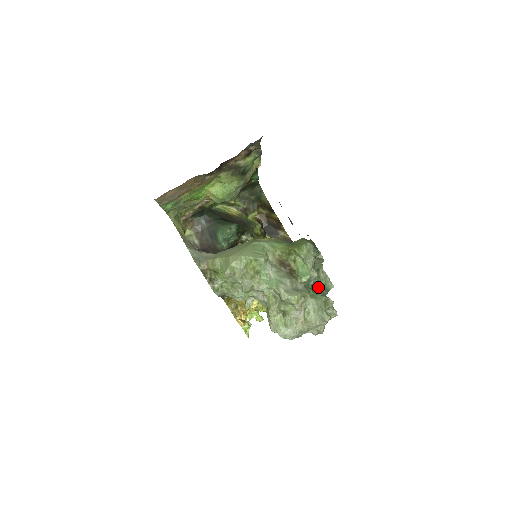
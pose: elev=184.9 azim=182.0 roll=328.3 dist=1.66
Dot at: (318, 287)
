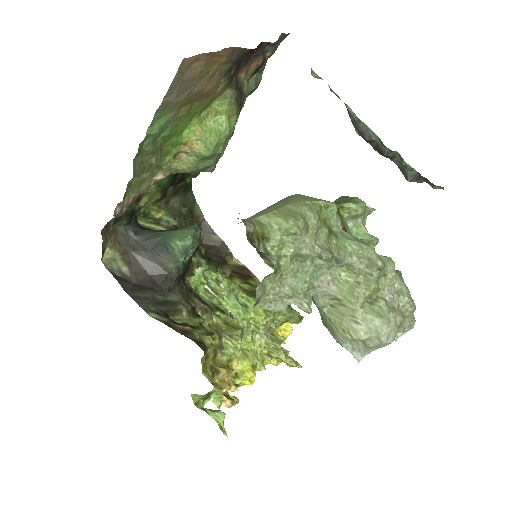
Dot at: occluded
